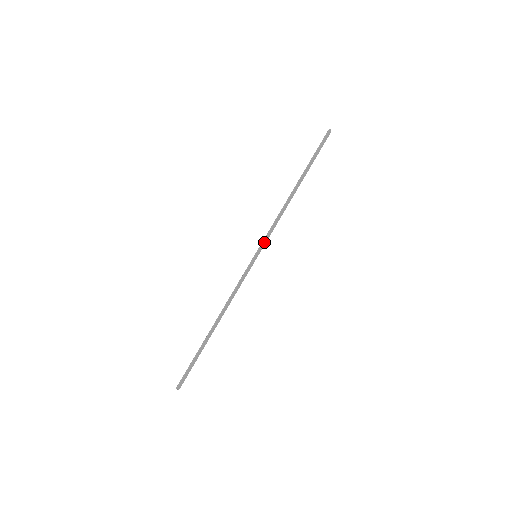
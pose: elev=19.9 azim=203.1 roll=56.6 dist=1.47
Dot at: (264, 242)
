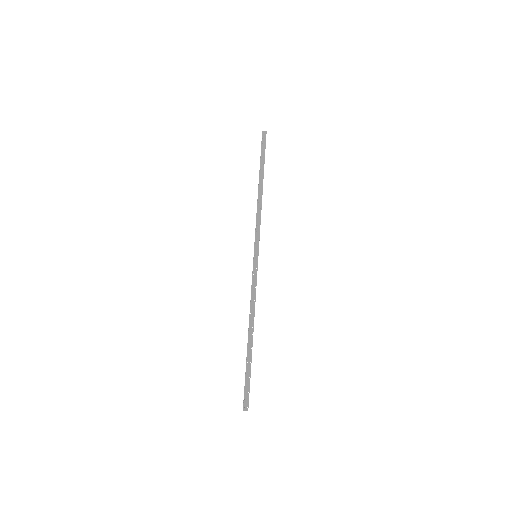
Dot at: (256, 241)
